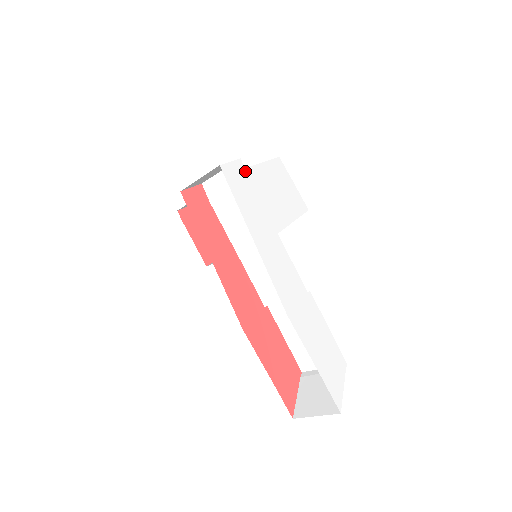
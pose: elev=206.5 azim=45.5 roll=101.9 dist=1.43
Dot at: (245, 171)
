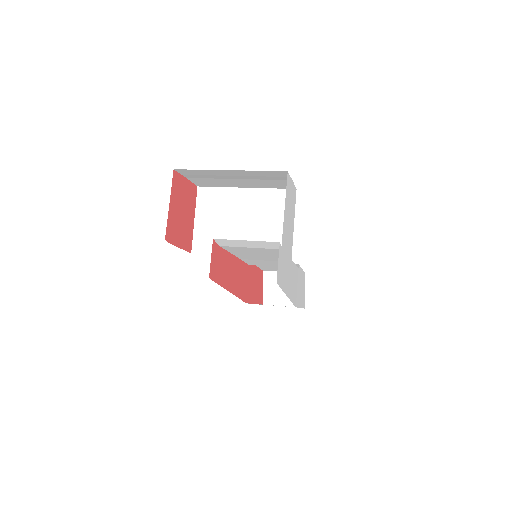
Dot at: (282, 248)
